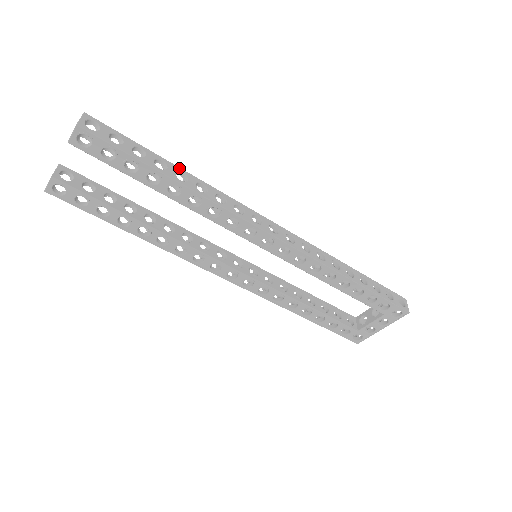
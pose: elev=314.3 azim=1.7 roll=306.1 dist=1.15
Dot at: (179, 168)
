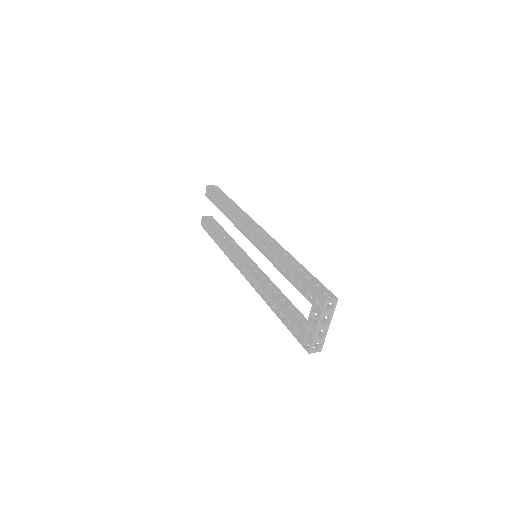
Dot at: (235, 203)
